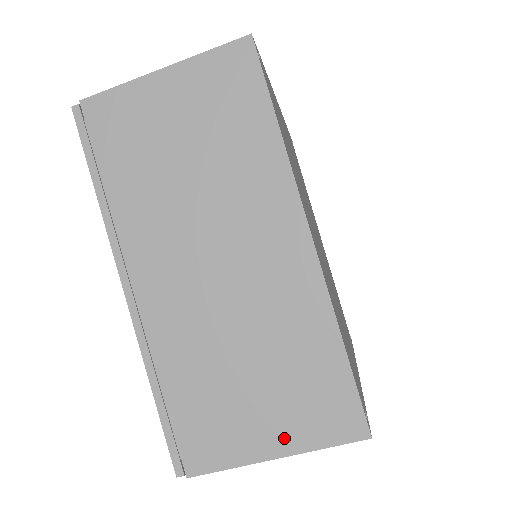
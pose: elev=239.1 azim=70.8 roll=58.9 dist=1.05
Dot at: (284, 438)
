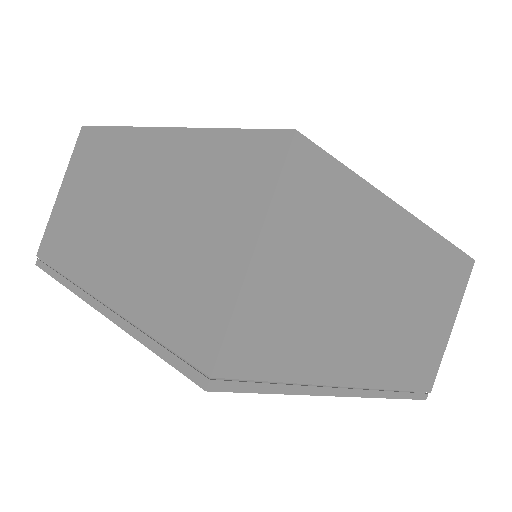
Dot at: (243, 231)
